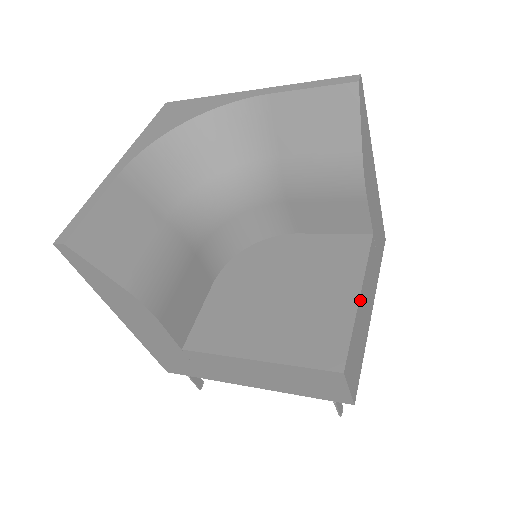
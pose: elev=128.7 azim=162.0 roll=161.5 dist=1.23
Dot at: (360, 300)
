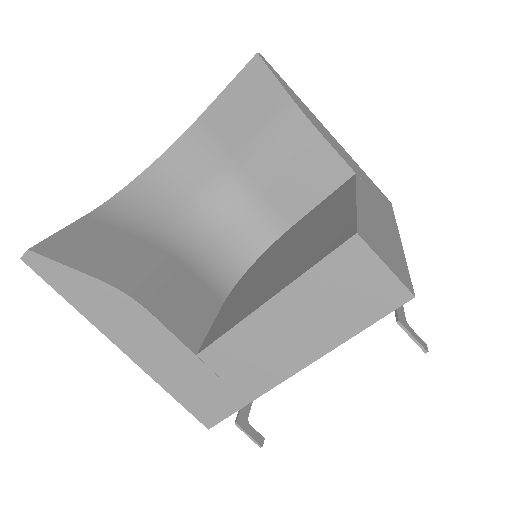
Dot at: (359, 202)
